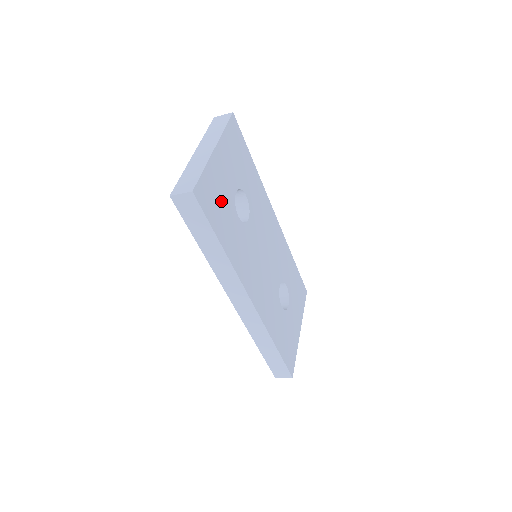
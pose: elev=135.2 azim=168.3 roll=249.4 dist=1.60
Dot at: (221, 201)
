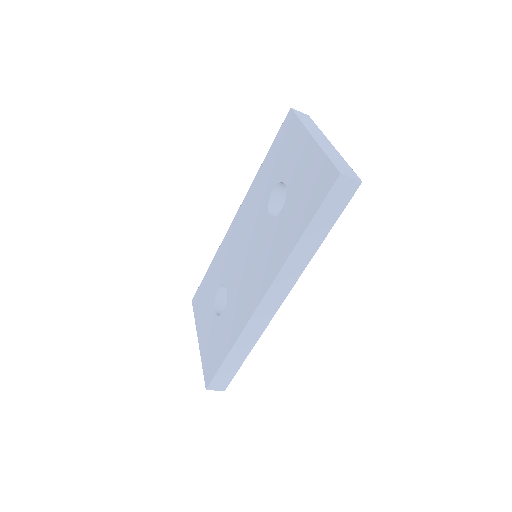
Dot at: occluded
